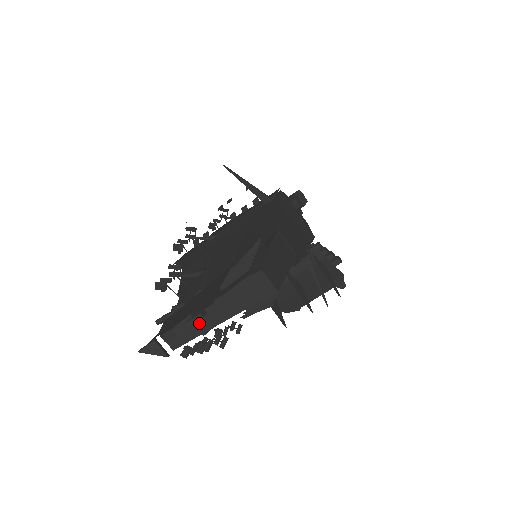
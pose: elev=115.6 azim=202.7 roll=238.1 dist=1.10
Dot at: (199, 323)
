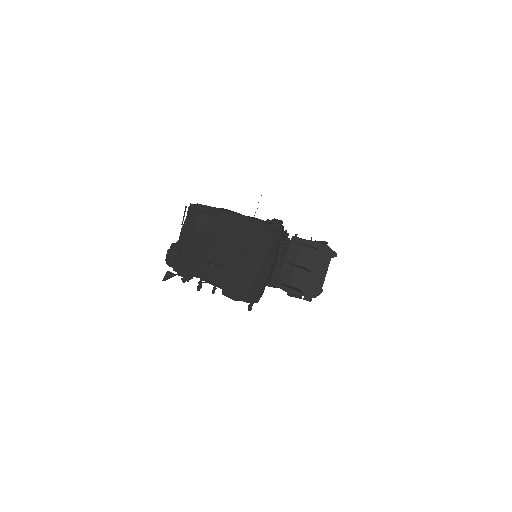
Dot at: occluded
